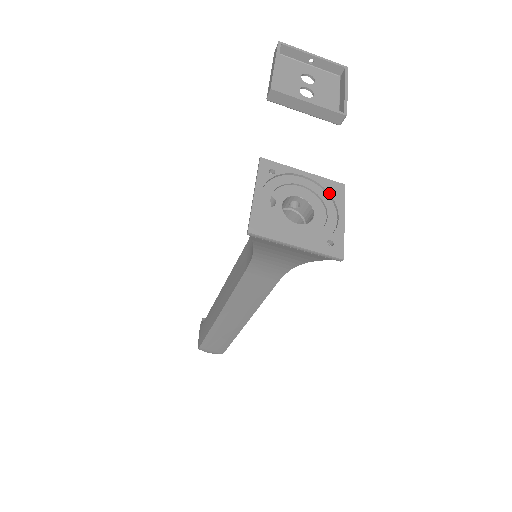
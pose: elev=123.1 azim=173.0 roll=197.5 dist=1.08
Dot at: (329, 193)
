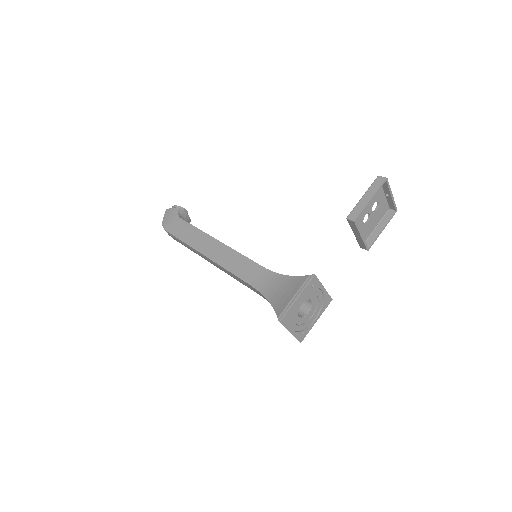
Dot at: (323, 304)
